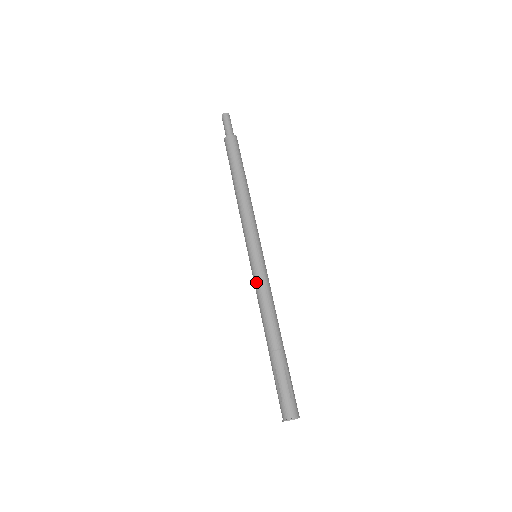
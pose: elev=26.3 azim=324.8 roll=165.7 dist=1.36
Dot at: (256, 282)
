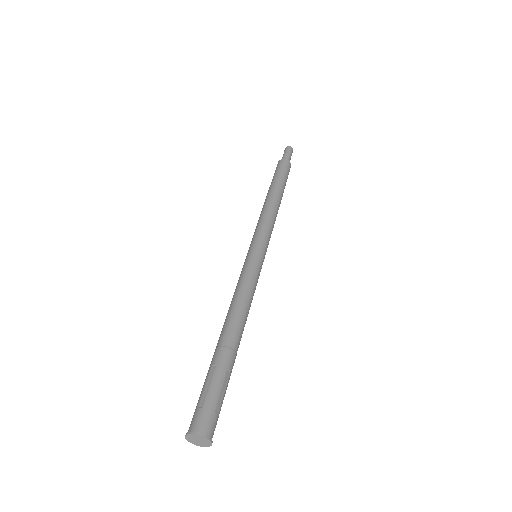
Dot at: (245, 273)
